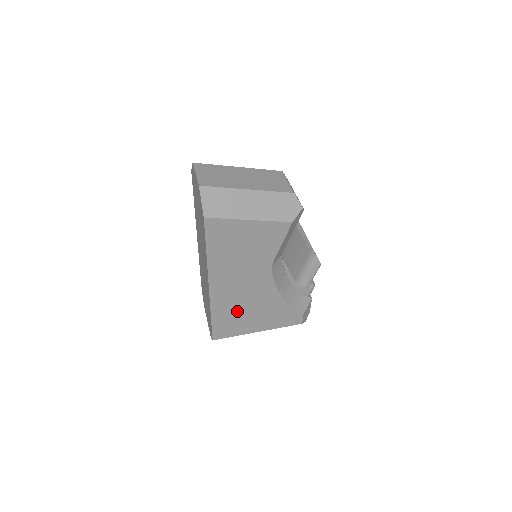
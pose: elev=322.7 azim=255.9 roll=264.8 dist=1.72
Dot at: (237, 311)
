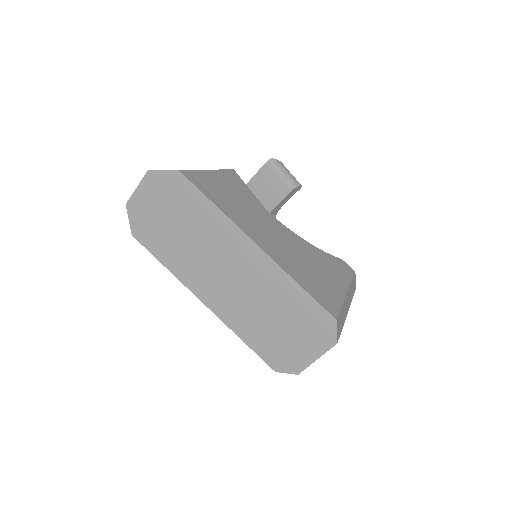
Dot at: (306, 270)
